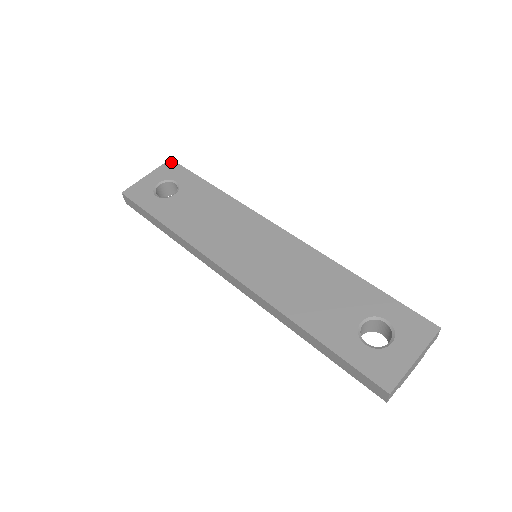
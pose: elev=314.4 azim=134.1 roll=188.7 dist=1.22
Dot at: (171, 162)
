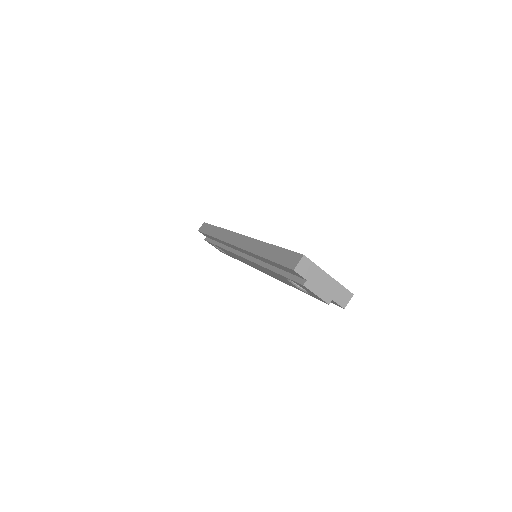
Dot at: occluded
